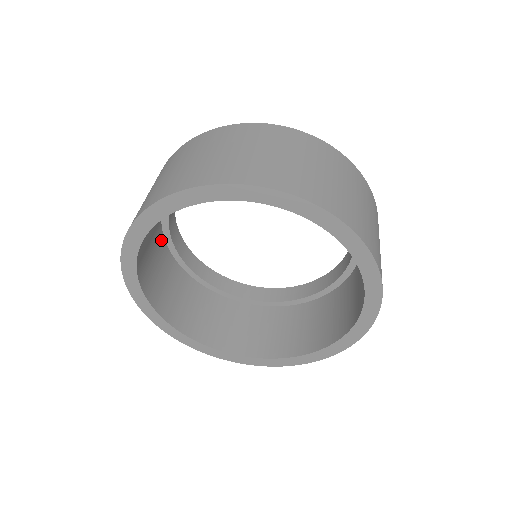
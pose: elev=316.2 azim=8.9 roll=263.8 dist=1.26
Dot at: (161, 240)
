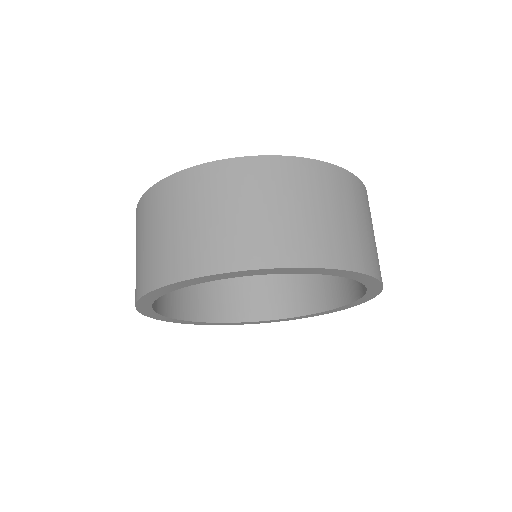
Dot at: occluded
